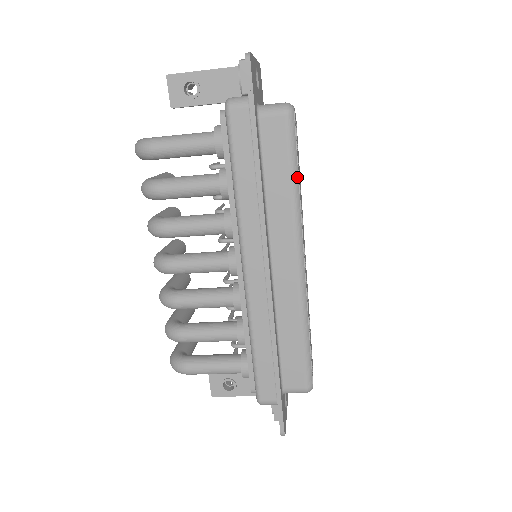
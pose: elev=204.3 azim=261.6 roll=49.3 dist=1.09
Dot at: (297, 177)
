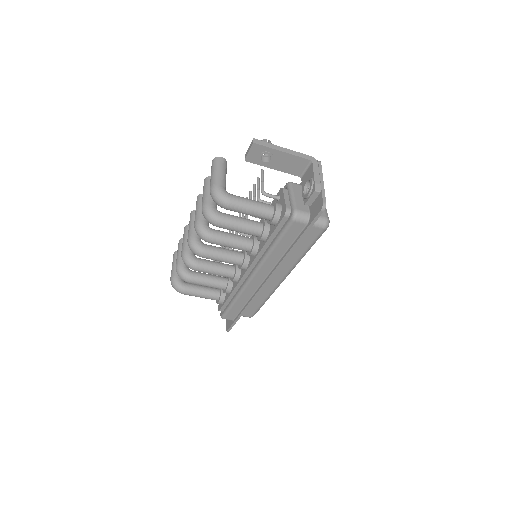
Dot at: (308, 250)
